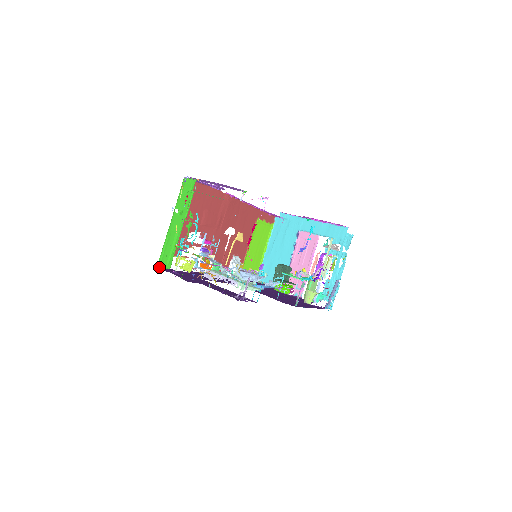
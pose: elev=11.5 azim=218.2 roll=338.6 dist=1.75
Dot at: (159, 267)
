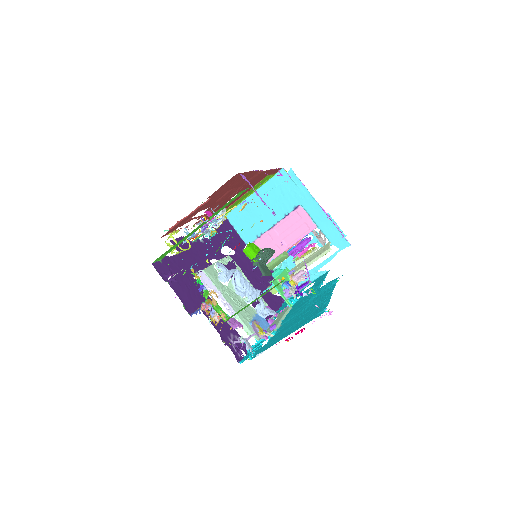
Dot at: (153, 263)
